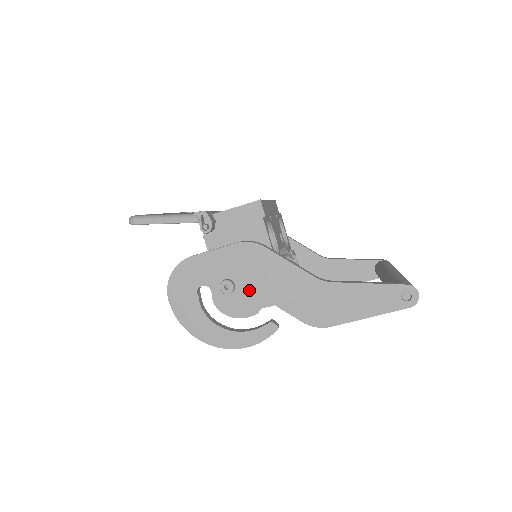
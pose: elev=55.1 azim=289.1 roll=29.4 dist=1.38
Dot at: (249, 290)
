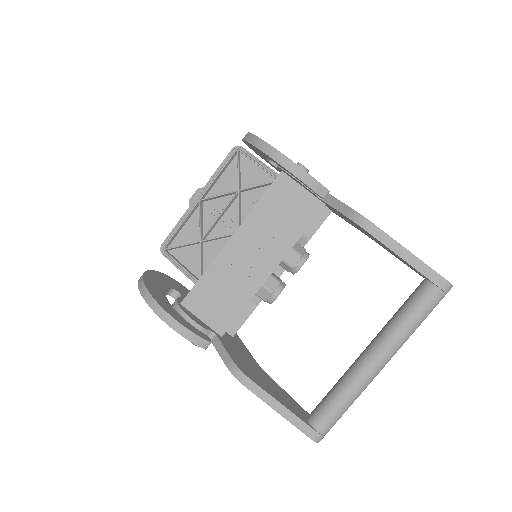
Dot at: occluded
